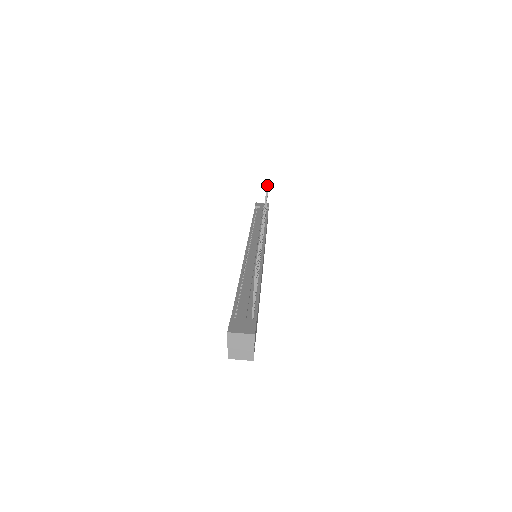
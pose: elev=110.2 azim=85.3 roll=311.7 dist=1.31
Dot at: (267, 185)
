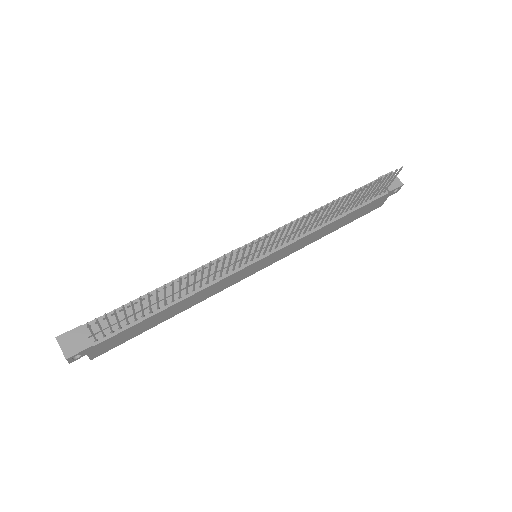
Dot at: (376, 179)
